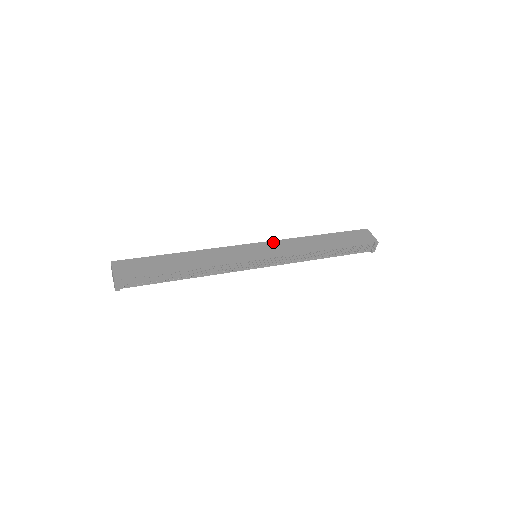
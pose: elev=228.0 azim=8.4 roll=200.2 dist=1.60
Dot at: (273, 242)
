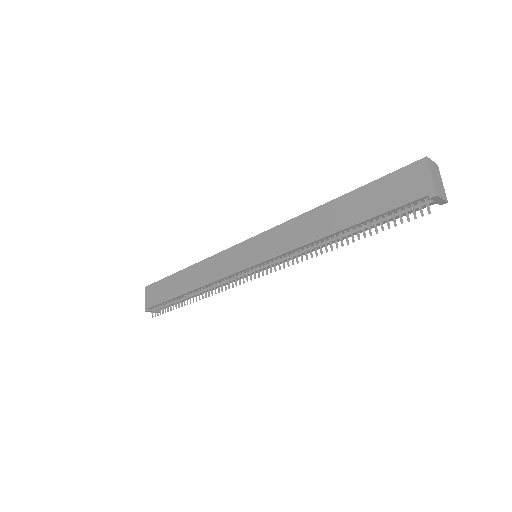
Dot at: (269, 232)
